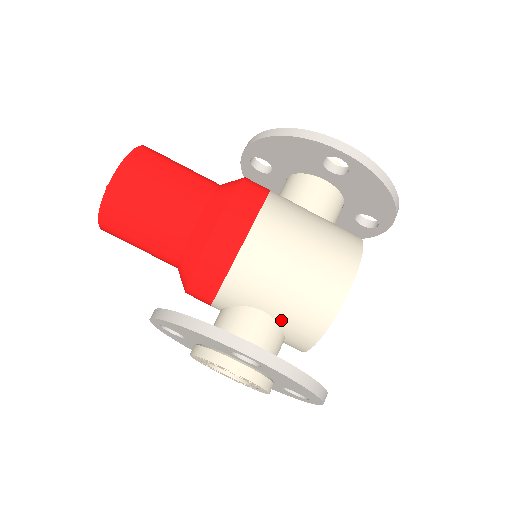
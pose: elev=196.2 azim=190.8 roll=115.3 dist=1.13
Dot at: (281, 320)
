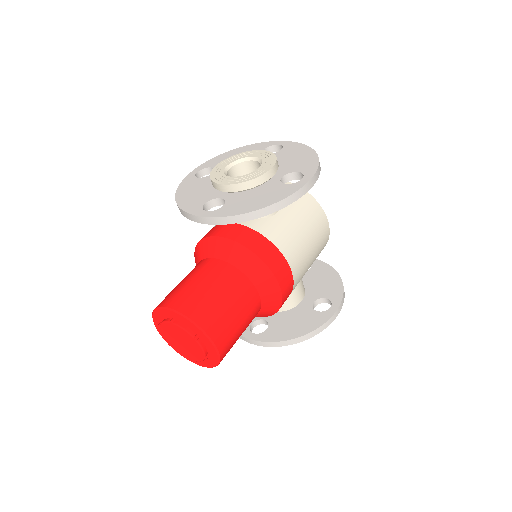
Dot at: occluded
